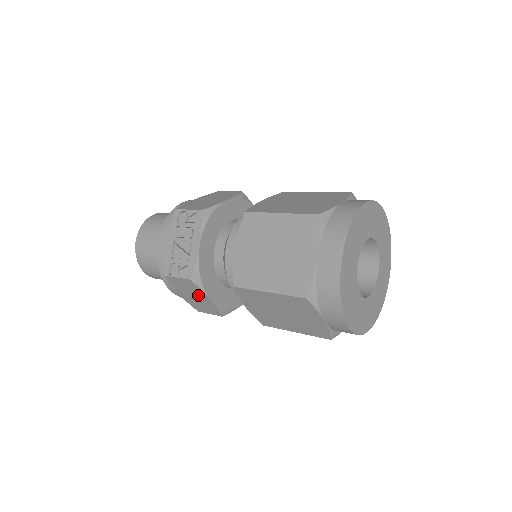
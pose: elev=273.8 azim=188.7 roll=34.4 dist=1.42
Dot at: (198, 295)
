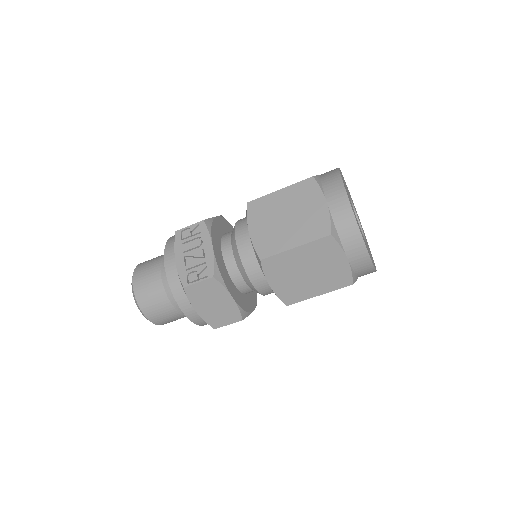
Dot at: (219, 299)
